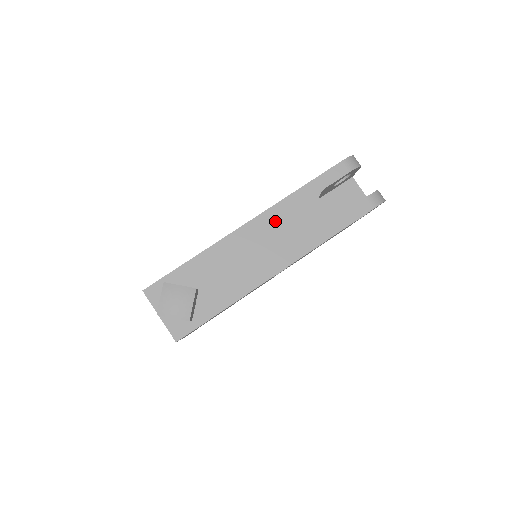
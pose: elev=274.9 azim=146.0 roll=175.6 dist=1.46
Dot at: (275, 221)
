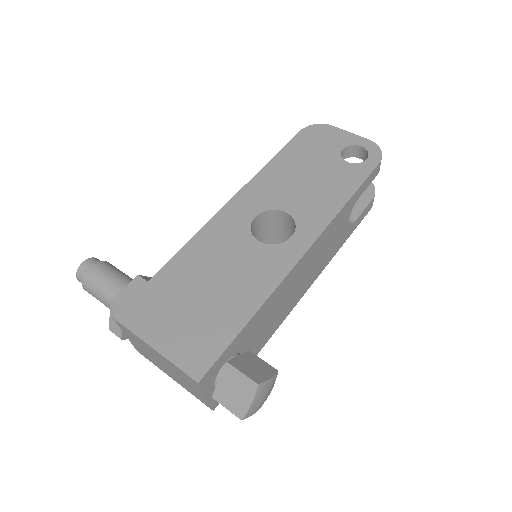
Dot at: (321, 244)
